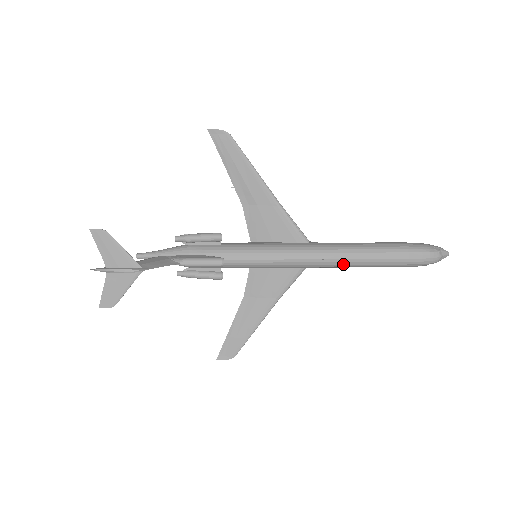
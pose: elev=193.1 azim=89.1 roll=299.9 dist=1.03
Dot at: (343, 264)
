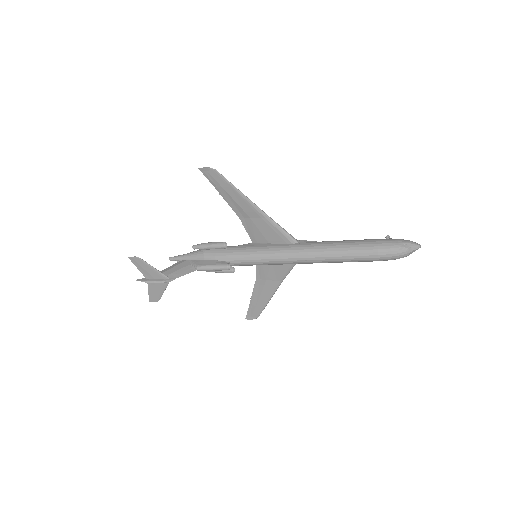
Dot at: (324, 262)
